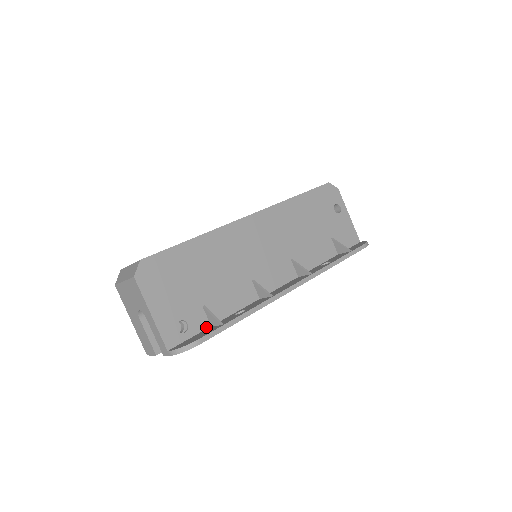
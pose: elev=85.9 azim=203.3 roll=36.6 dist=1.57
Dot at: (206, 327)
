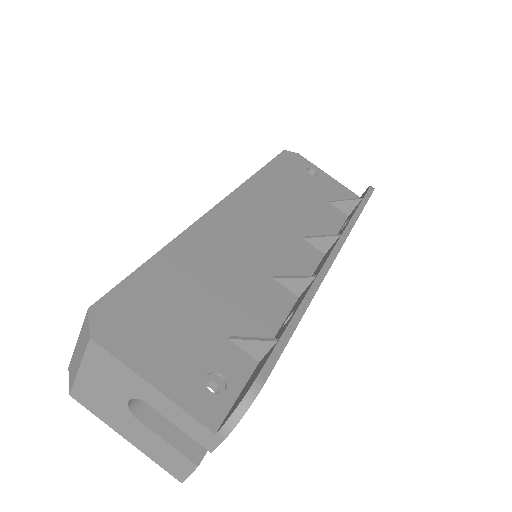
Dot at: (252, 367)
